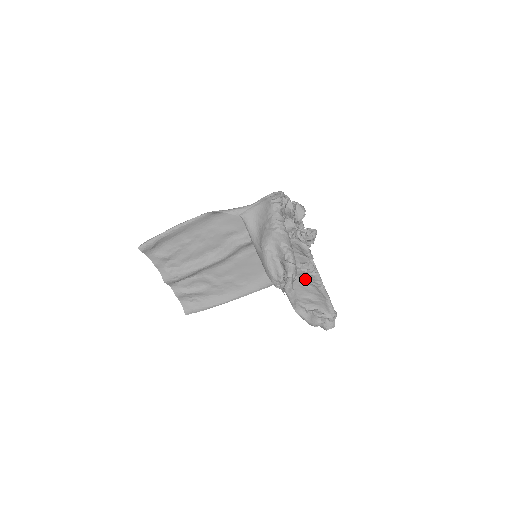
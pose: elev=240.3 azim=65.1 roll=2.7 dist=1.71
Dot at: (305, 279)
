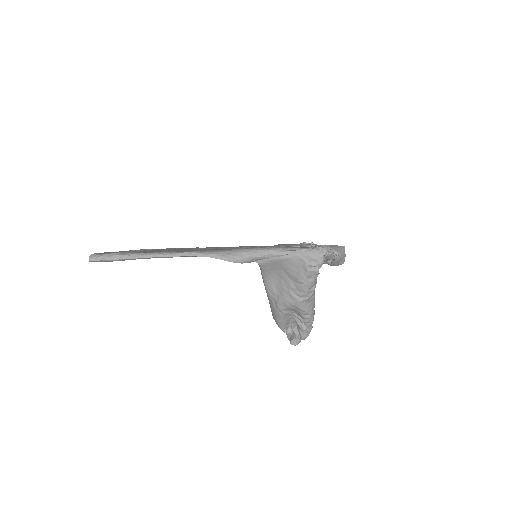
Dot at: occluded
